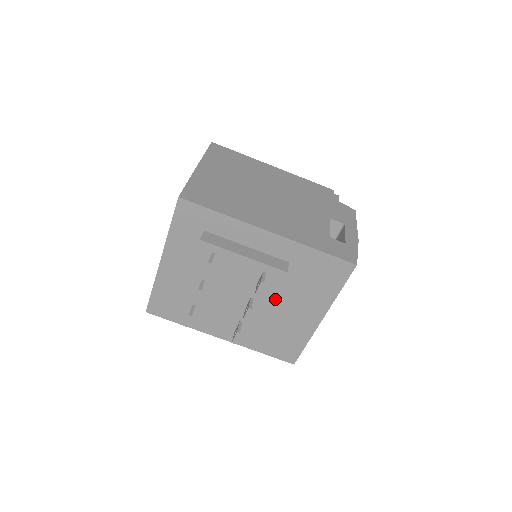
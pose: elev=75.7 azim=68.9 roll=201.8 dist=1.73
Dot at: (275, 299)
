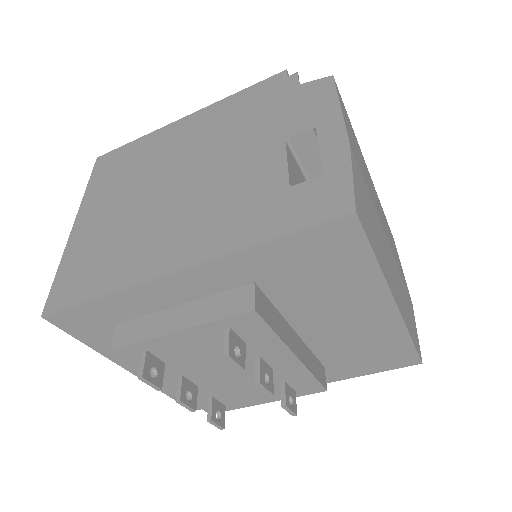
Dot at: (299, 326)
